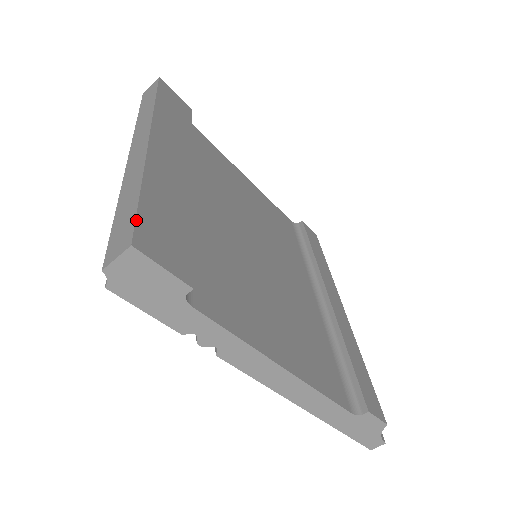
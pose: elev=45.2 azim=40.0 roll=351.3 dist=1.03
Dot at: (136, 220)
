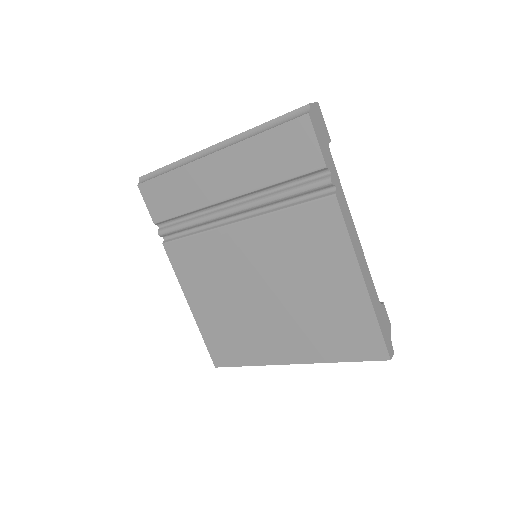
Dot at: occluded
